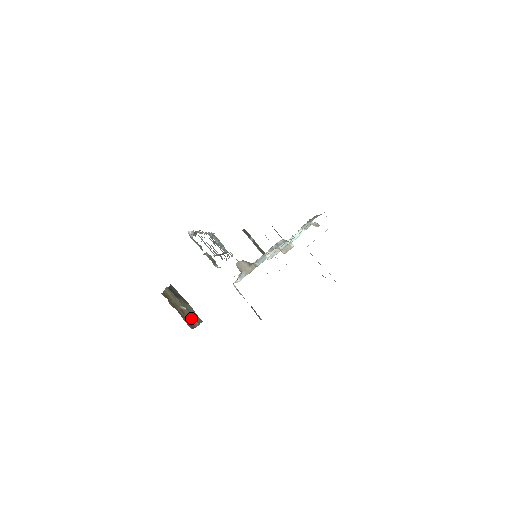
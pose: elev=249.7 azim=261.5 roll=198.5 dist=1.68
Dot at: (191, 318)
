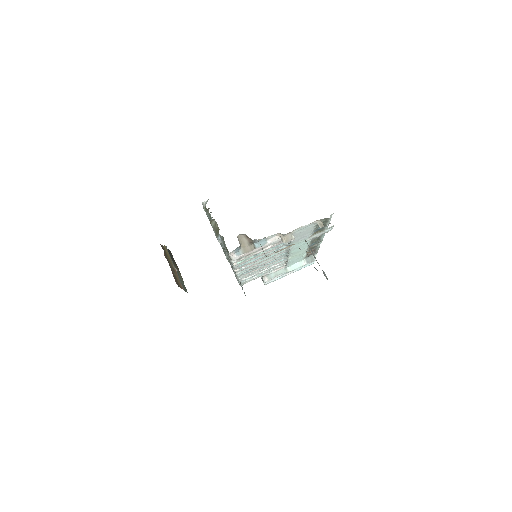
Dot at: (179, 280)
